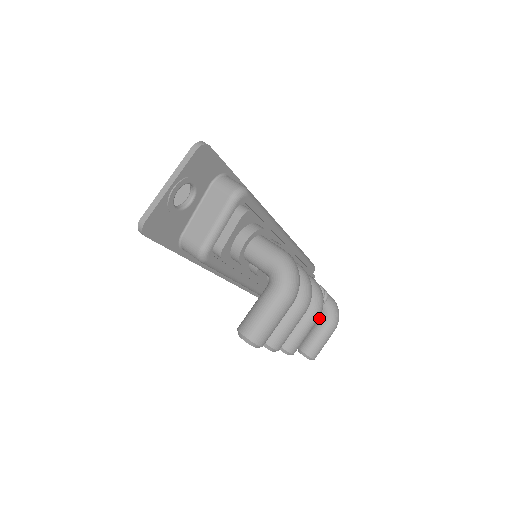
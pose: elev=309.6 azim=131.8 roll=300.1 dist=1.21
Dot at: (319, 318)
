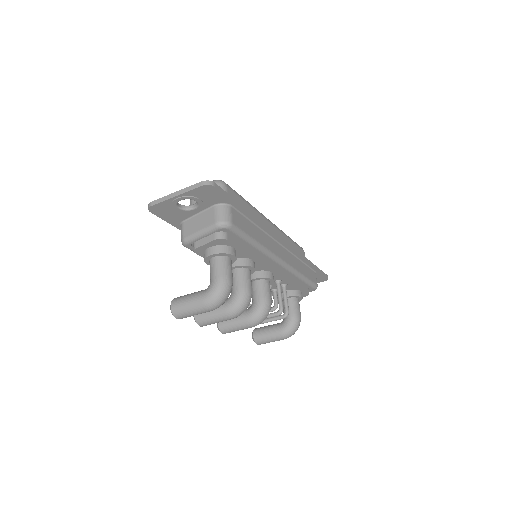
Dot at: (279, 324)
